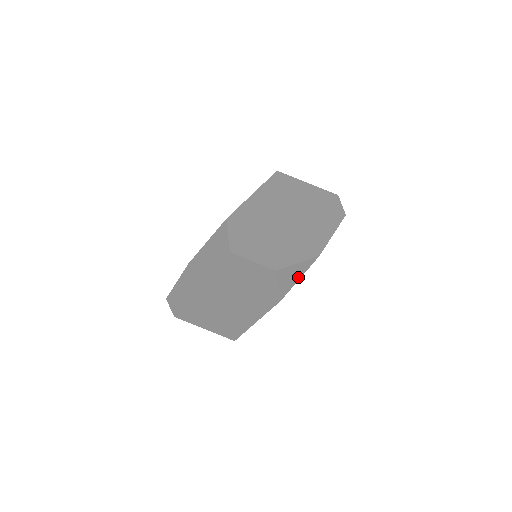
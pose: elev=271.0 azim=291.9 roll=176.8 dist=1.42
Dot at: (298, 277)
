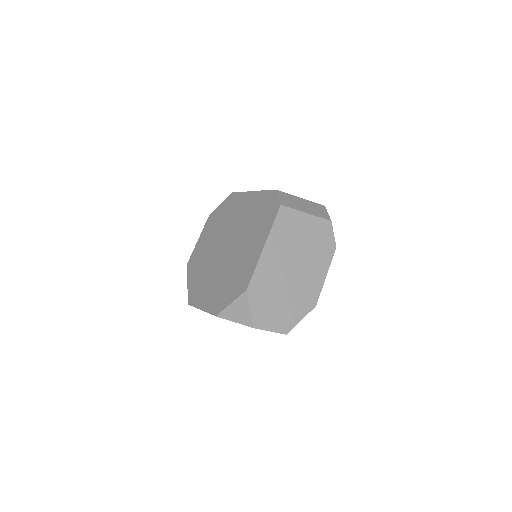
Dot at: occluded
